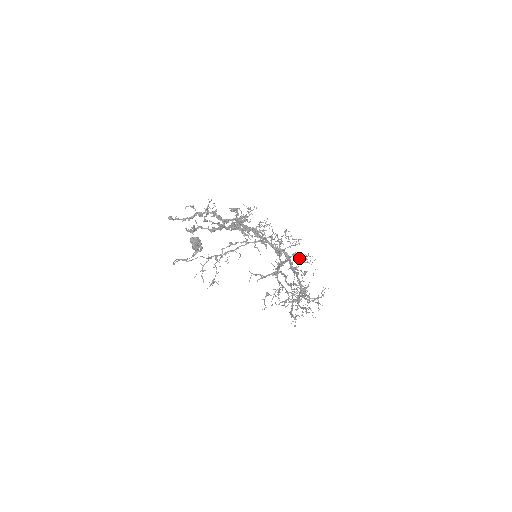
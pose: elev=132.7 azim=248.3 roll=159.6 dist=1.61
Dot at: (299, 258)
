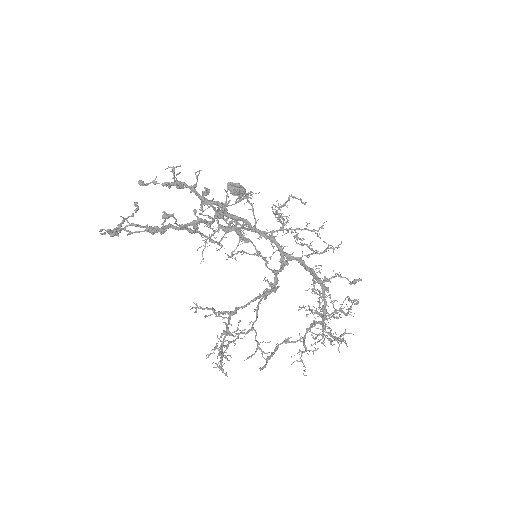
Dot at: (313, 280)
